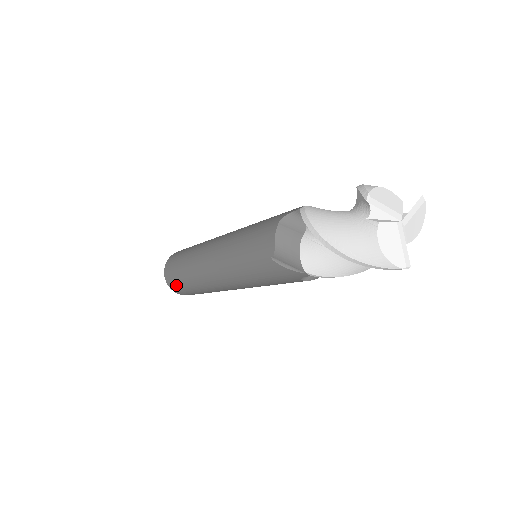
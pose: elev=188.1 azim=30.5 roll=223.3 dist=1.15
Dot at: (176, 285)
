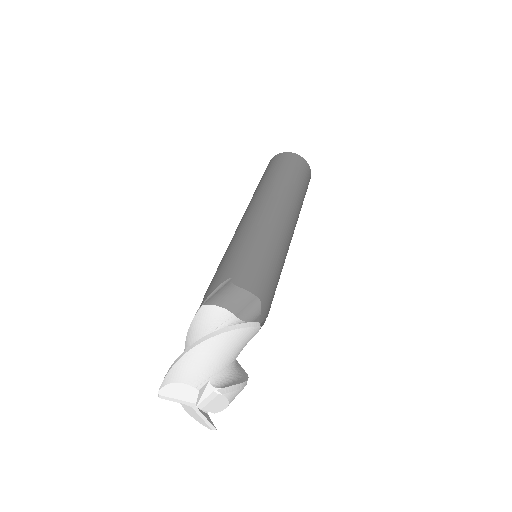
Dot at: occluded
